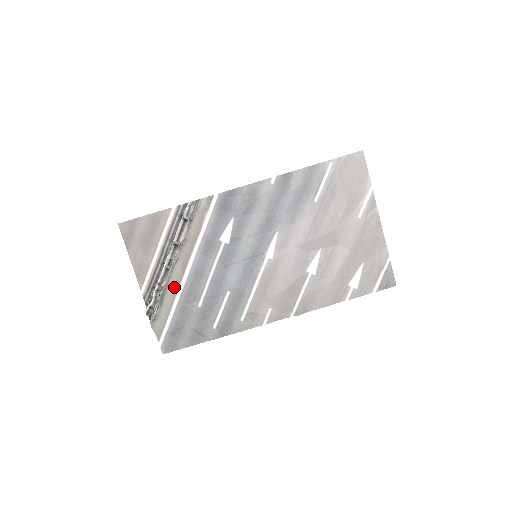
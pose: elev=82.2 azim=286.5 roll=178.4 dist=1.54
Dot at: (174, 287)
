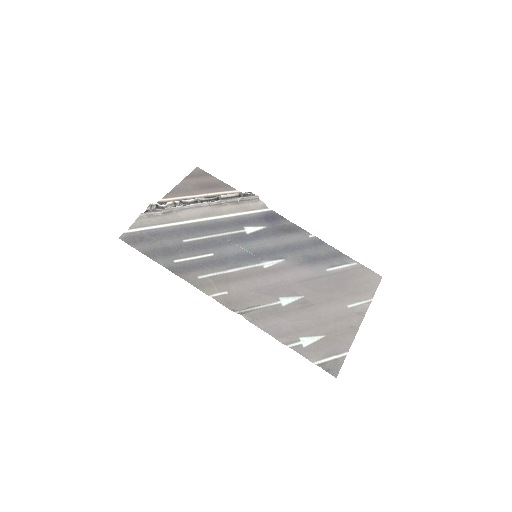
Dot at: (184, 216)
